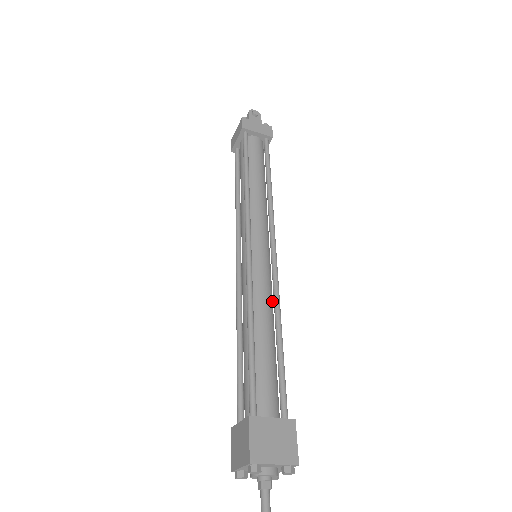
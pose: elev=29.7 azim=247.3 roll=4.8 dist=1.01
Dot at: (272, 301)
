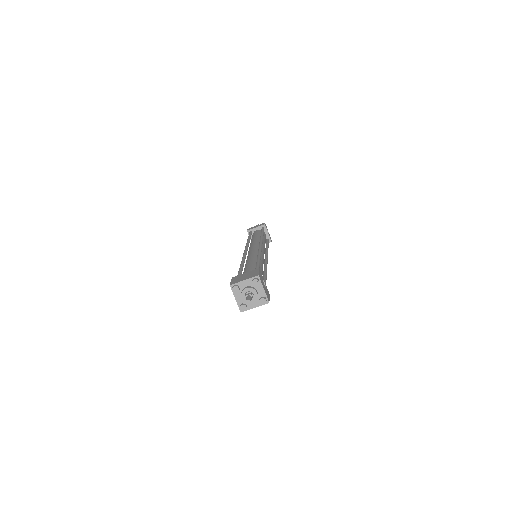
Dot at: occluded
